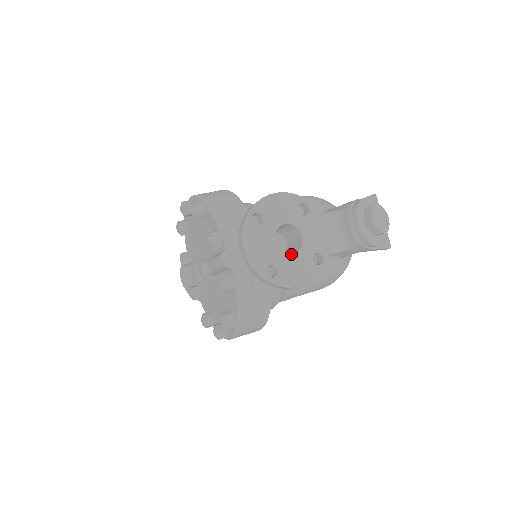
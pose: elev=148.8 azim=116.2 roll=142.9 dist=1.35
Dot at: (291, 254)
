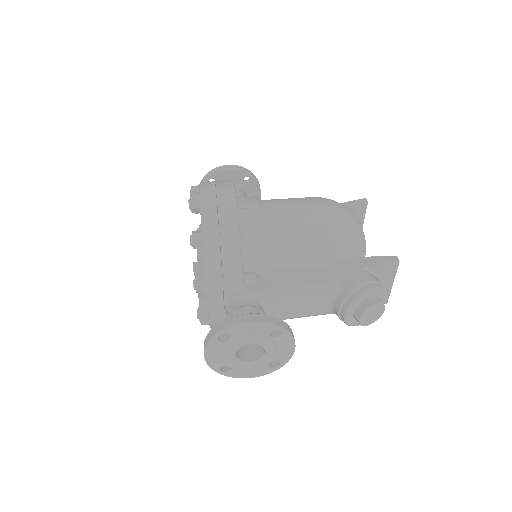
Dot at: (249, 361)
